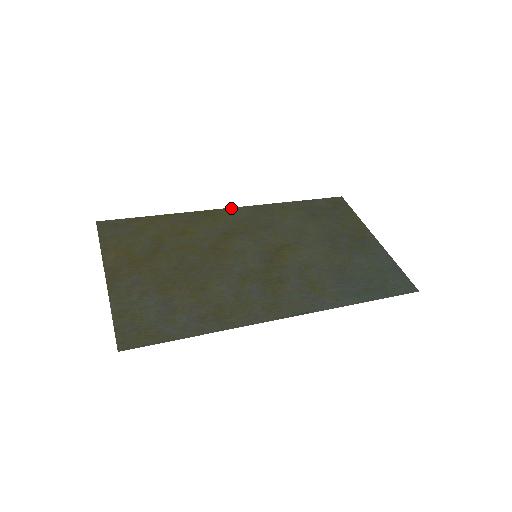
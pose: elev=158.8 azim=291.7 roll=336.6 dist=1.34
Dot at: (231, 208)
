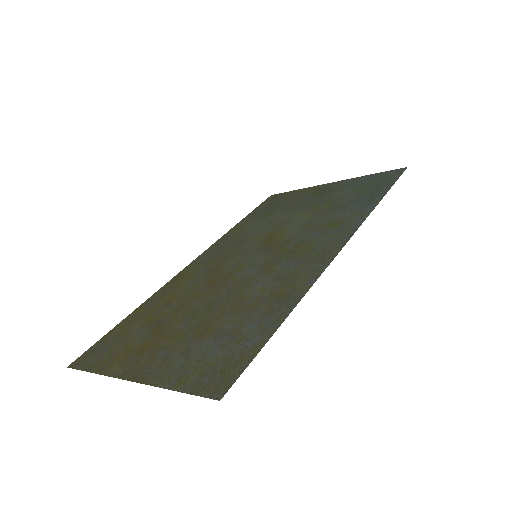
Dot at: (192, 262)
